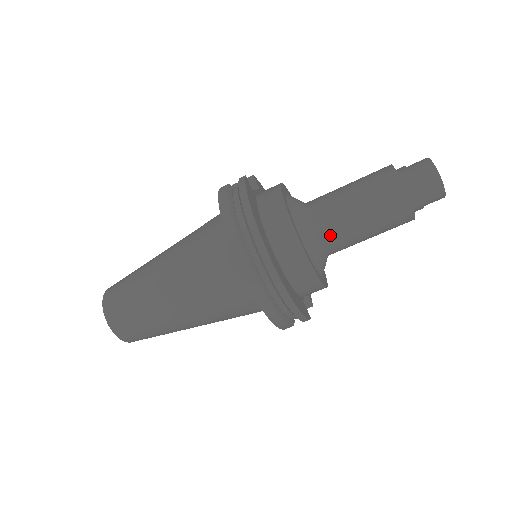
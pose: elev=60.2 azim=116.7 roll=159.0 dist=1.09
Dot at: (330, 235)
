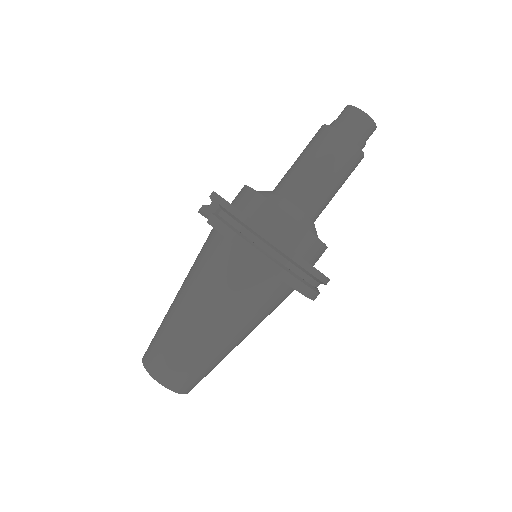
Dot at: (314, 207)
